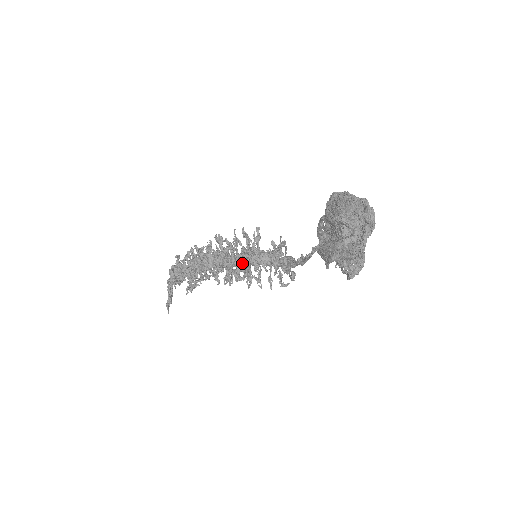
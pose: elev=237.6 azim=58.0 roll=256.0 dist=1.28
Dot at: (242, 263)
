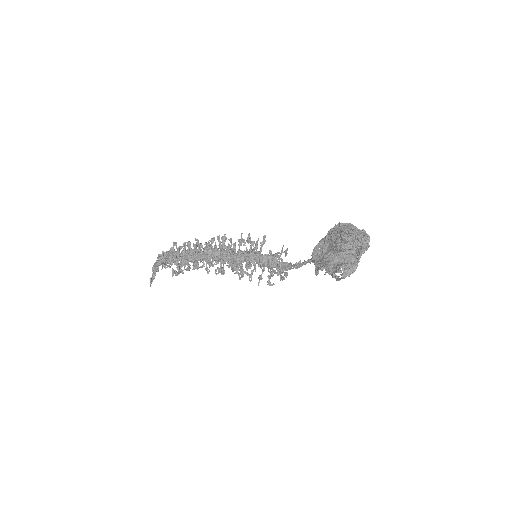
Dot at: (241, 259)
